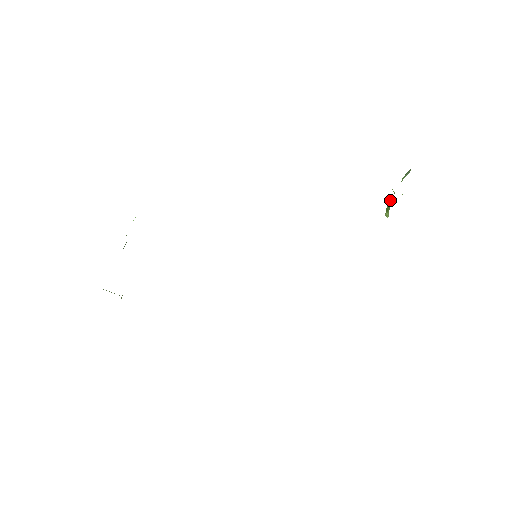
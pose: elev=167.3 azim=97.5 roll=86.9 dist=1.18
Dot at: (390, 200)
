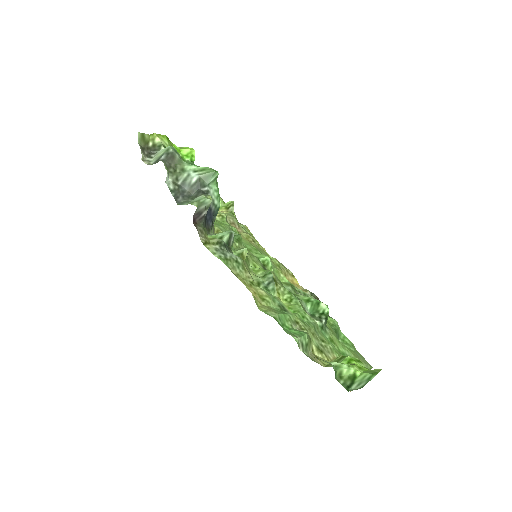
Dot at: occluded
